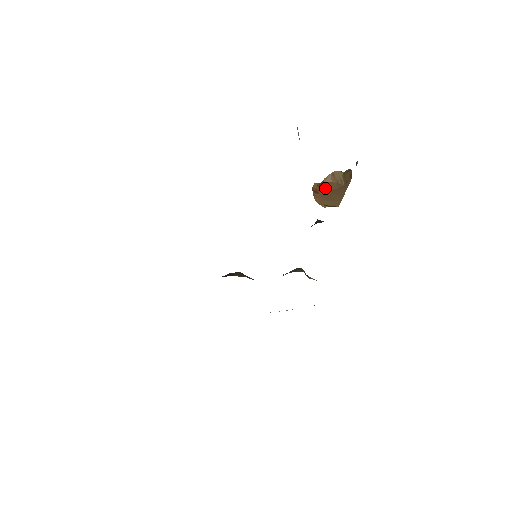
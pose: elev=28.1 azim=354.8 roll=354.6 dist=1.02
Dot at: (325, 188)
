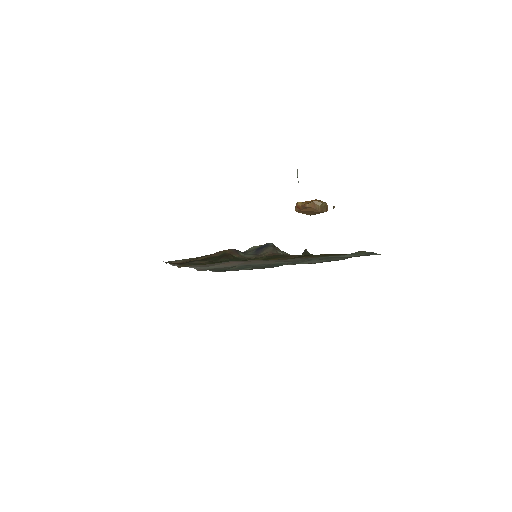
Dot at: (306, 208)
